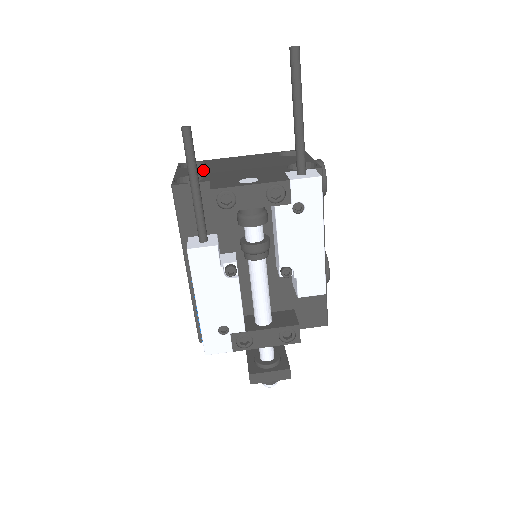
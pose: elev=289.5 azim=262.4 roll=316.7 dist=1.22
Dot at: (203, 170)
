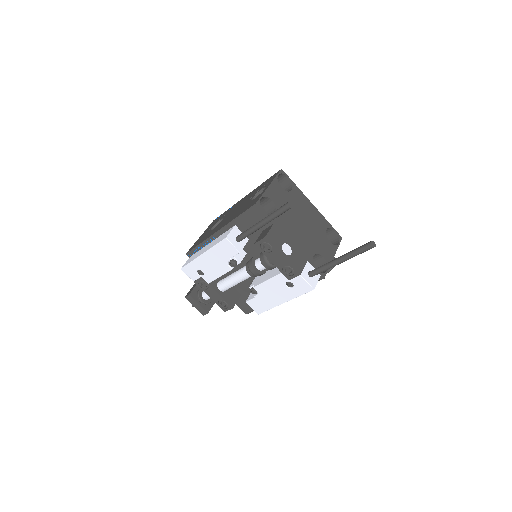
Dot at: (283, 201)
